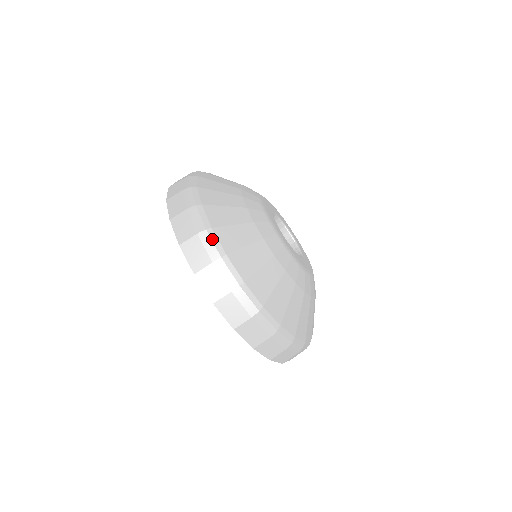
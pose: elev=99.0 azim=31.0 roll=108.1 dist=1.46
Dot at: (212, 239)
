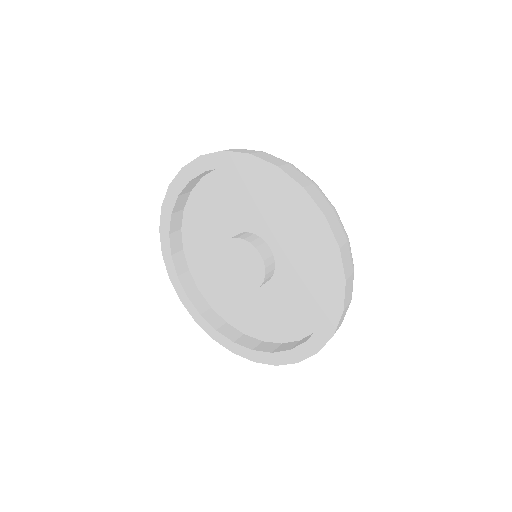
Dot at: occluded
